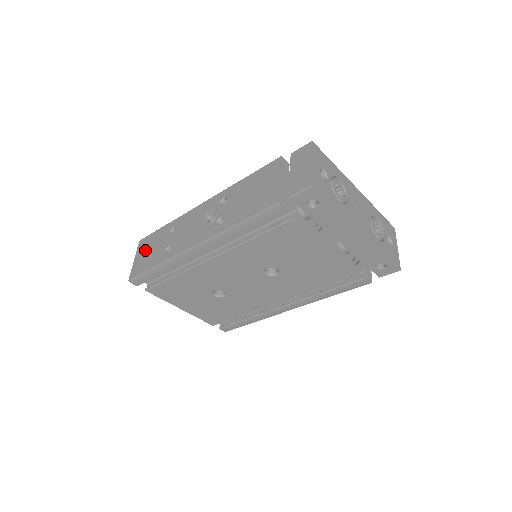
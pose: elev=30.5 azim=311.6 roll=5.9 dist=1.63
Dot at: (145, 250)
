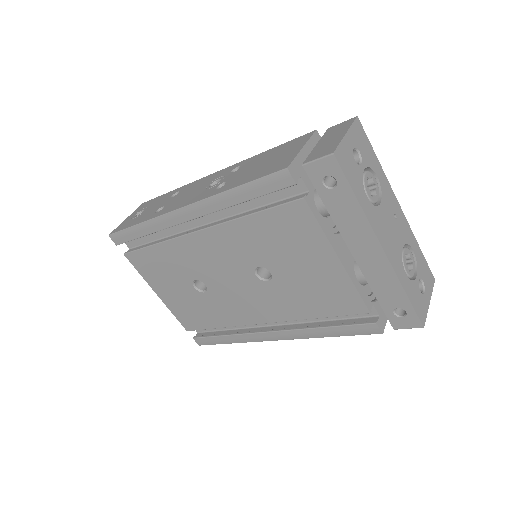
Dot at: (141, 210)
